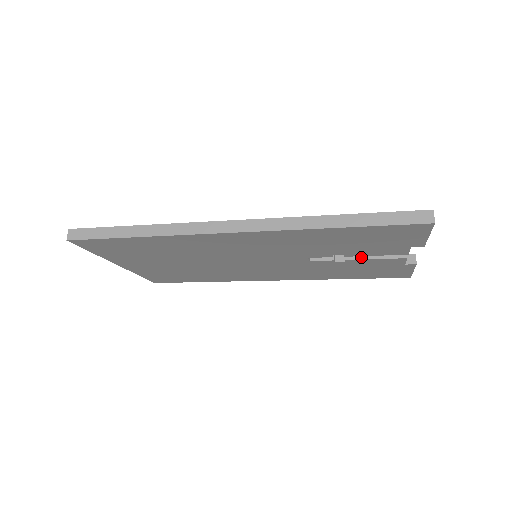
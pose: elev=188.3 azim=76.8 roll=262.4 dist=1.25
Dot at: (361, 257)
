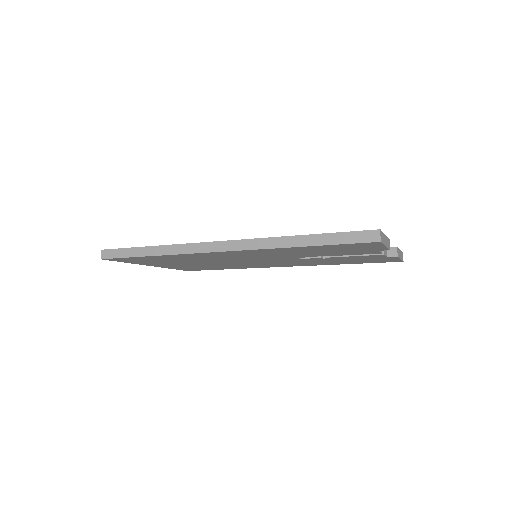
Dot at: occluded
